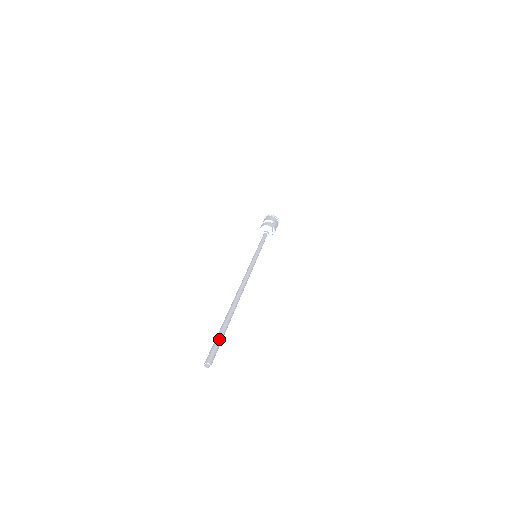
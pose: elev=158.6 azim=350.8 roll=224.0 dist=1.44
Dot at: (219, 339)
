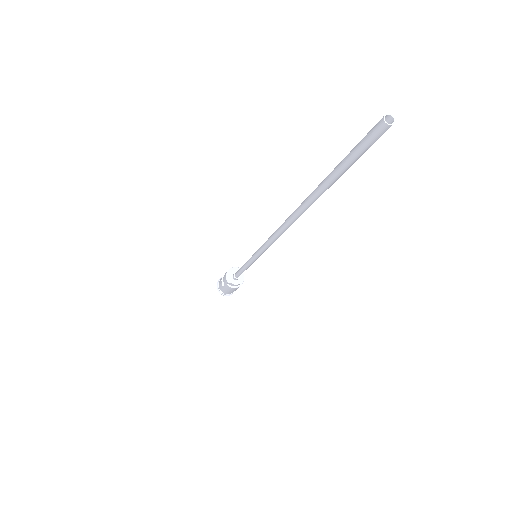
Dot at: occluded
